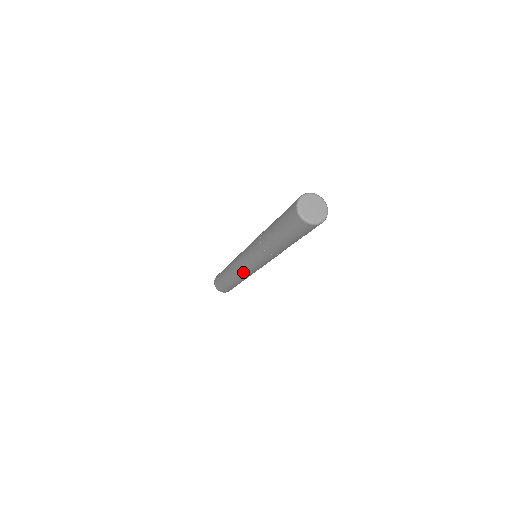
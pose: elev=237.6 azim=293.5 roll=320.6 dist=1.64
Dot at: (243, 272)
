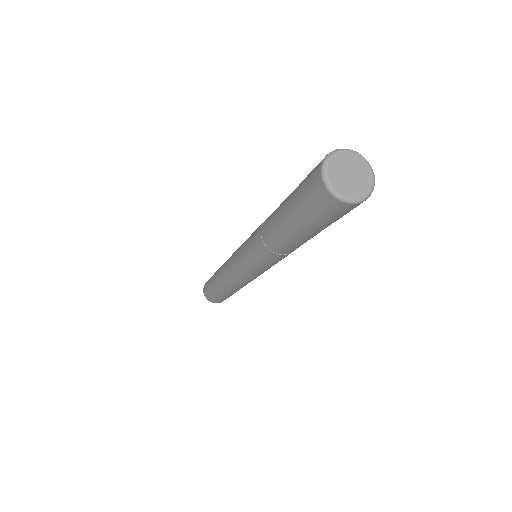
Dot at: (238, 278)
